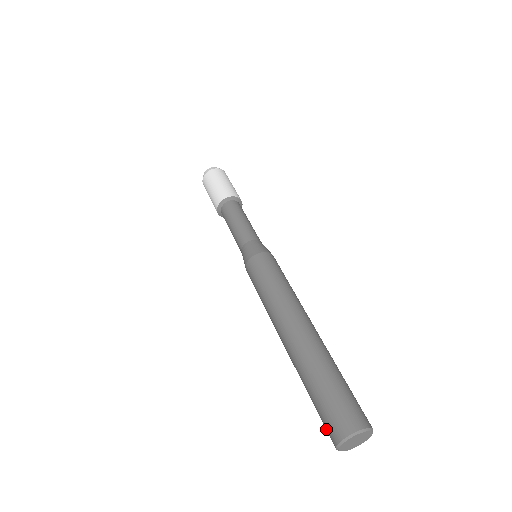
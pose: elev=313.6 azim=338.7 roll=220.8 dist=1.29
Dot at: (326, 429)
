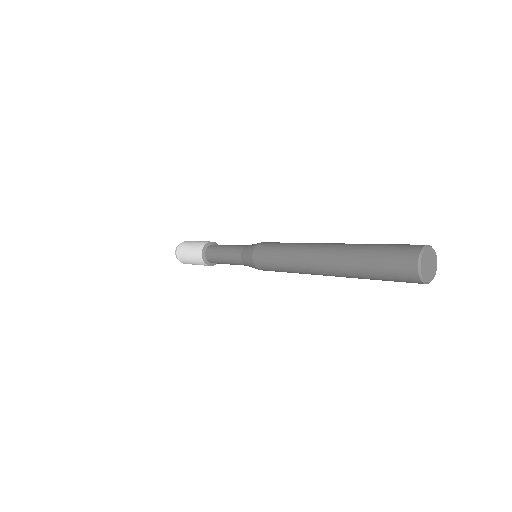
Dot at: (400, 257)
